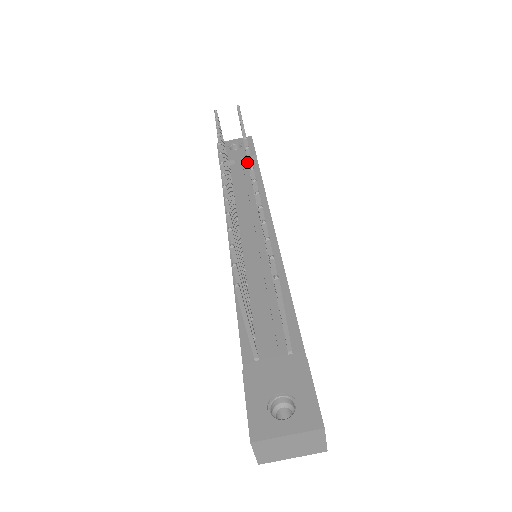
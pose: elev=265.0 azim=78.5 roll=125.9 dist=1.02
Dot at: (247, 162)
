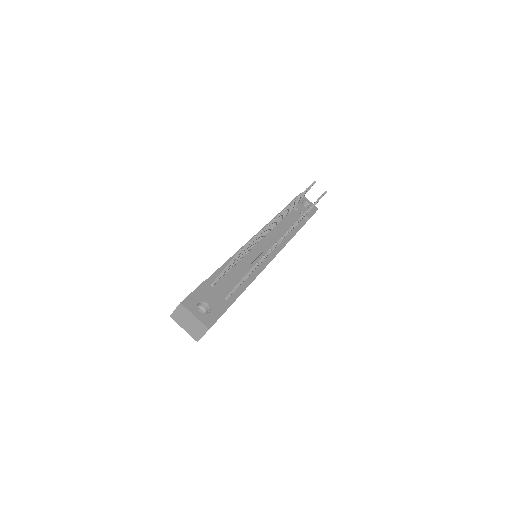
Dot at: occluded
